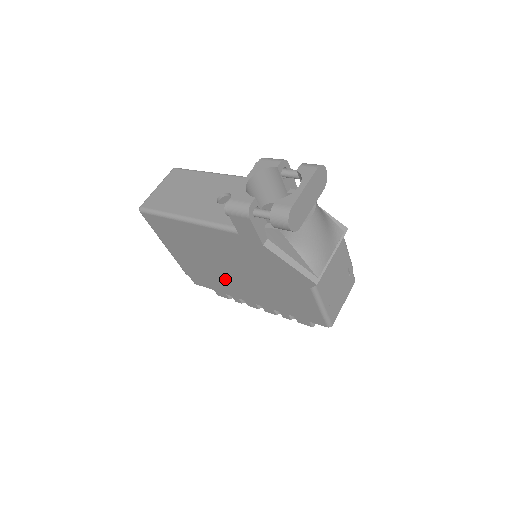
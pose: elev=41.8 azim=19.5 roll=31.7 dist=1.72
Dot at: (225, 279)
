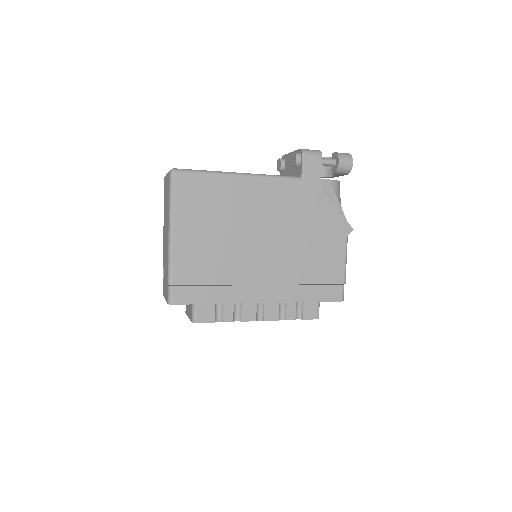
Dot at: (242, 266)
